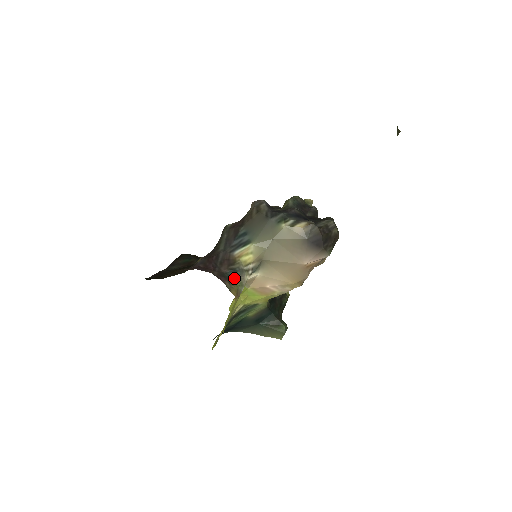
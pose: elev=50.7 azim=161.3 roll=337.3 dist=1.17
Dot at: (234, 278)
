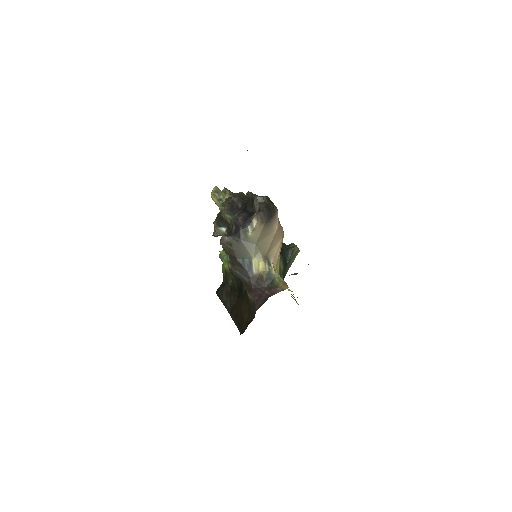
Dot at: (273, 282)
